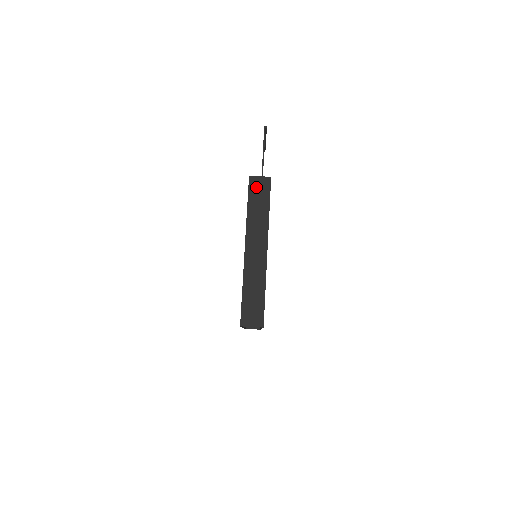
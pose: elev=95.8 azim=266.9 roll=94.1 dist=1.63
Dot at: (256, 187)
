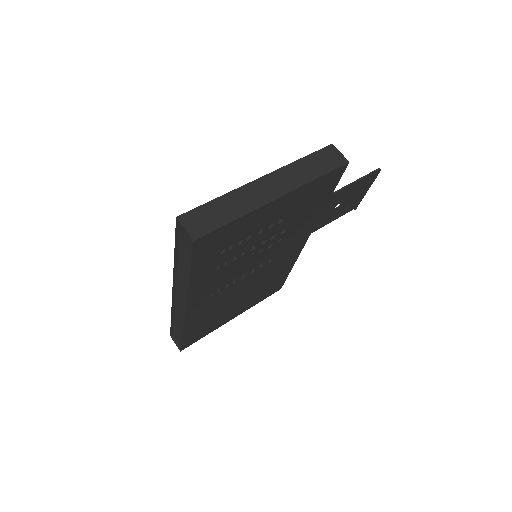
Dot at: (328, 155)
